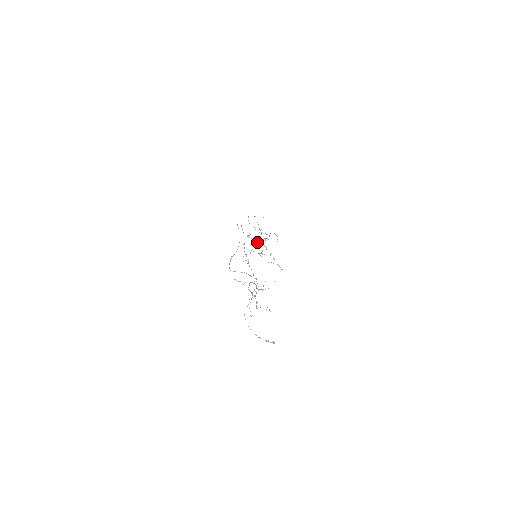
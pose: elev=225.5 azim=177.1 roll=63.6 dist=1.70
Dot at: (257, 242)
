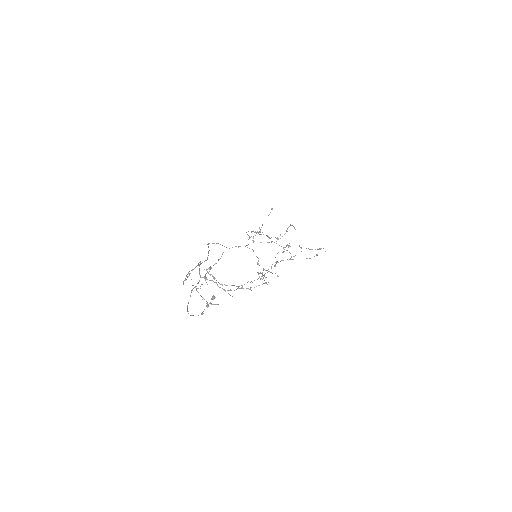
Dot at: (283, 252)
